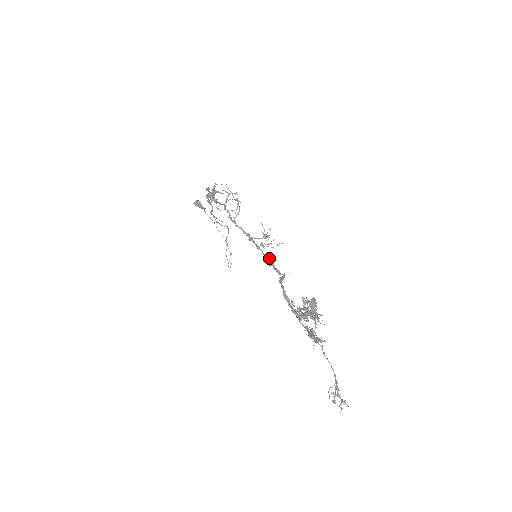
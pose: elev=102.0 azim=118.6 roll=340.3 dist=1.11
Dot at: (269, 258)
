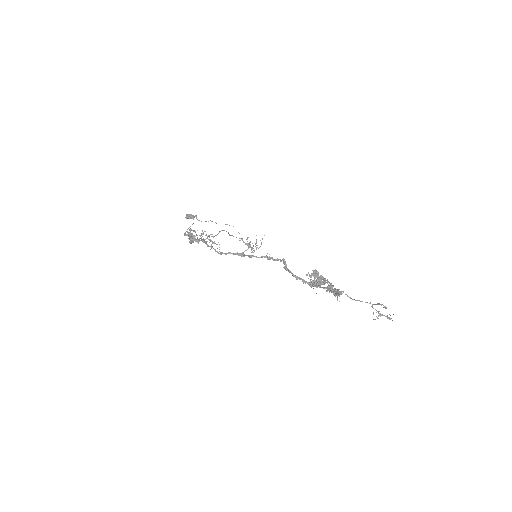
Dot at: (264, 256)
